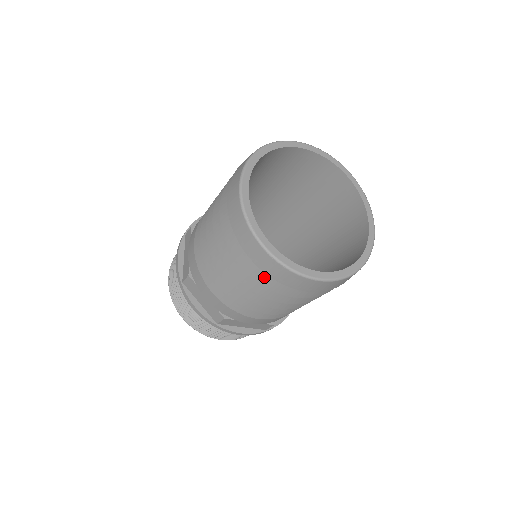
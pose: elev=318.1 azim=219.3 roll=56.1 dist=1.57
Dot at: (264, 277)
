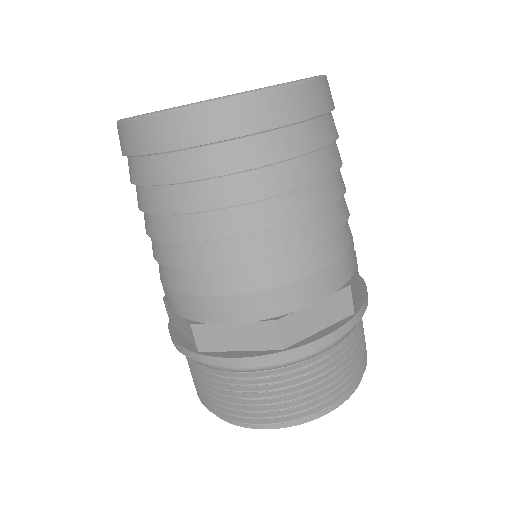
Dot at: (145, 169)
